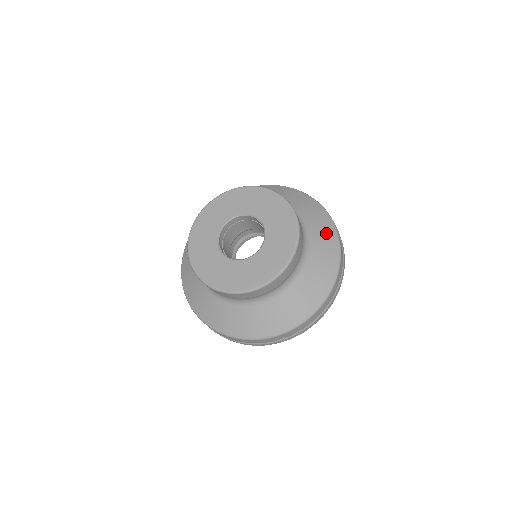
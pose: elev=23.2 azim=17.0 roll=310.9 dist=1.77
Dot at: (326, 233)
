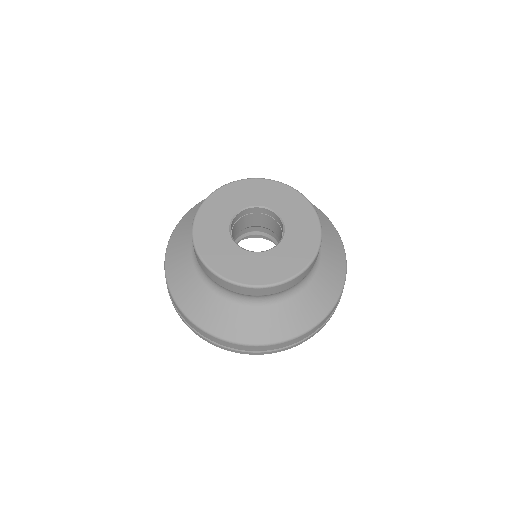
Dot at: (312, 310)
